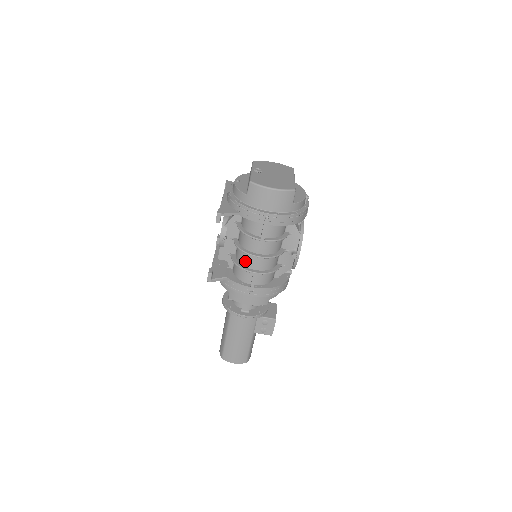
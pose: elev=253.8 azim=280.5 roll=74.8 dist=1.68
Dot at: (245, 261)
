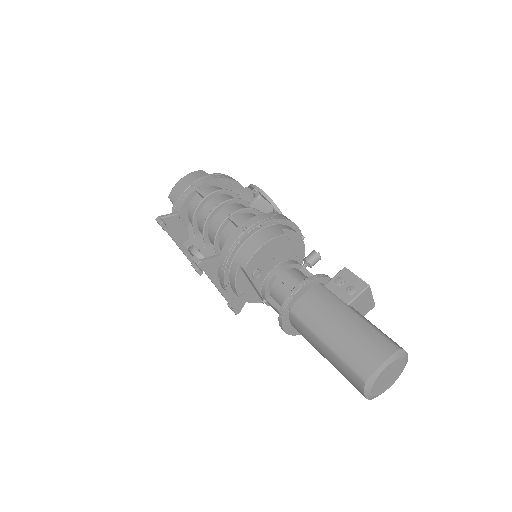
Dot at: (217, 227)
